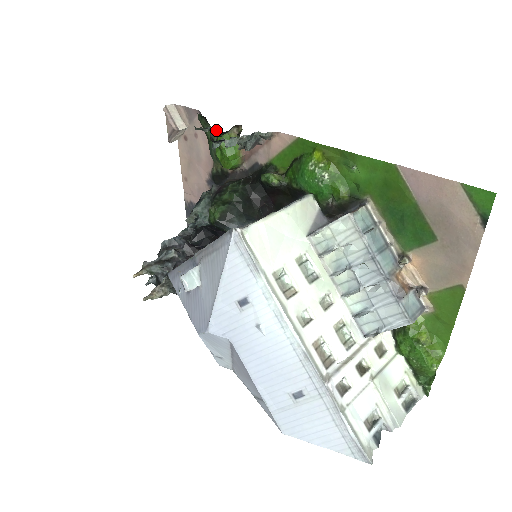
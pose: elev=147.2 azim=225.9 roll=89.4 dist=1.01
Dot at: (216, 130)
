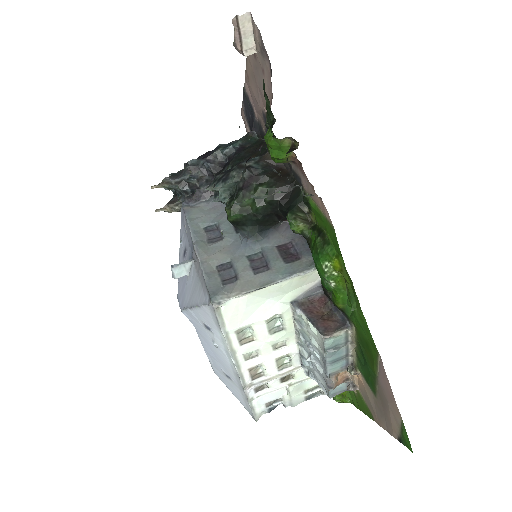
Dot at: occluded
